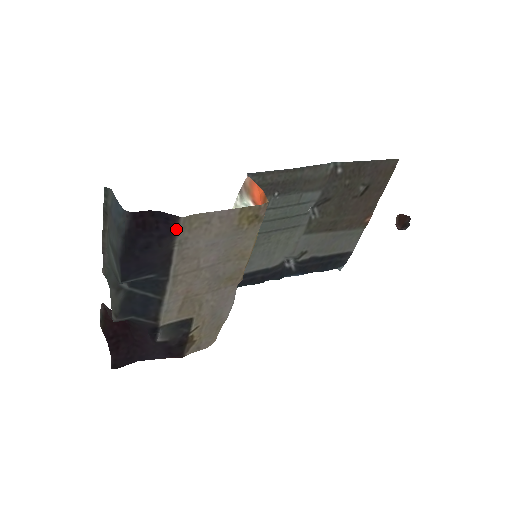
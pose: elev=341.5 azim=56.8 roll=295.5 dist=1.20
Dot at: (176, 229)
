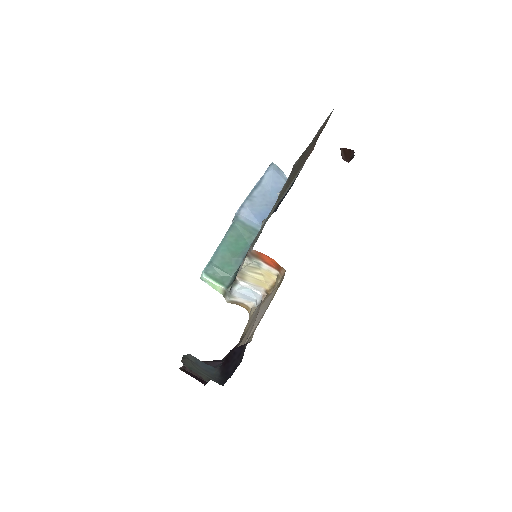
Dot at: occluded
